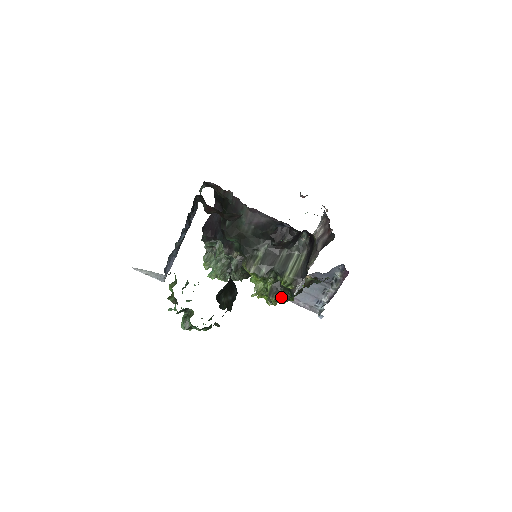
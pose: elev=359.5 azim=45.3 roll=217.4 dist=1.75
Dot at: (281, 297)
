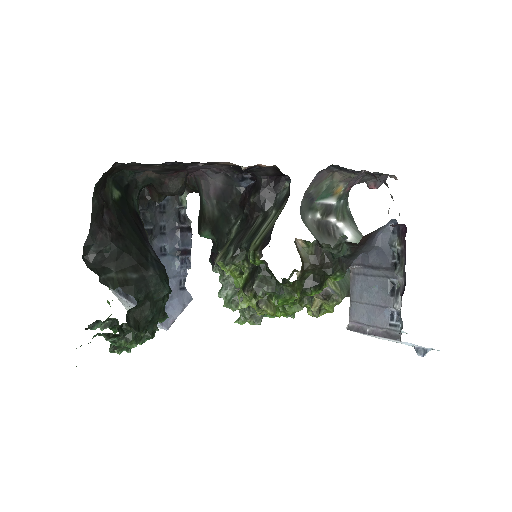
Dot at: (260, 287)
